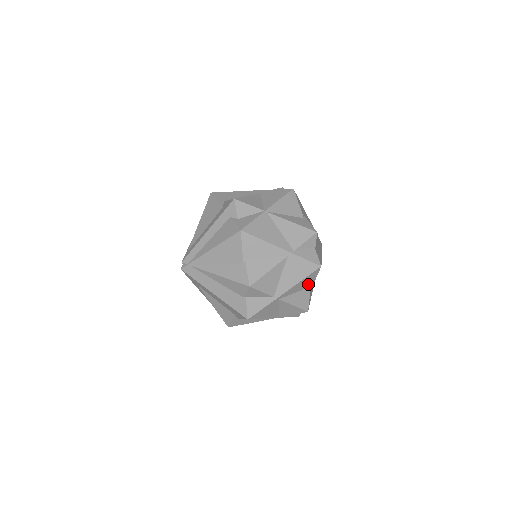
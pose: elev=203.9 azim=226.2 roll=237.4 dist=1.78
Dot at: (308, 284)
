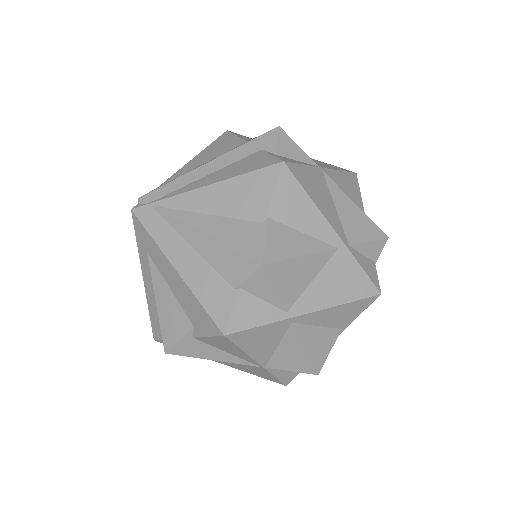
Dot at: (342, 321)
